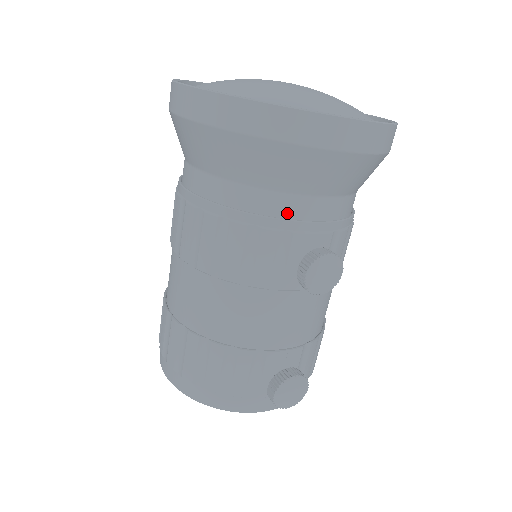
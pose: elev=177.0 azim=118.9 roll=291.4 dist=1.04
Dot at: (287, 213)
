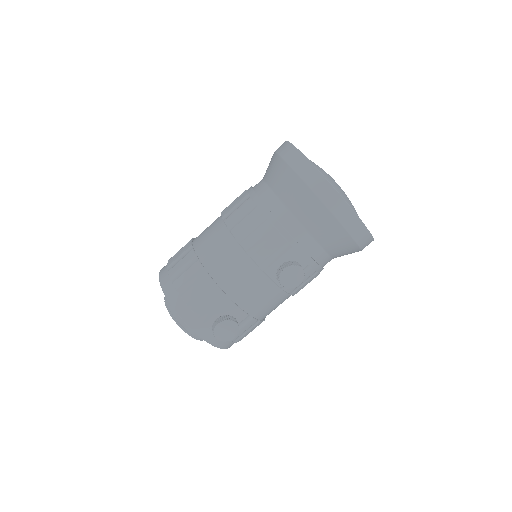
Dot at: (296, 236)
